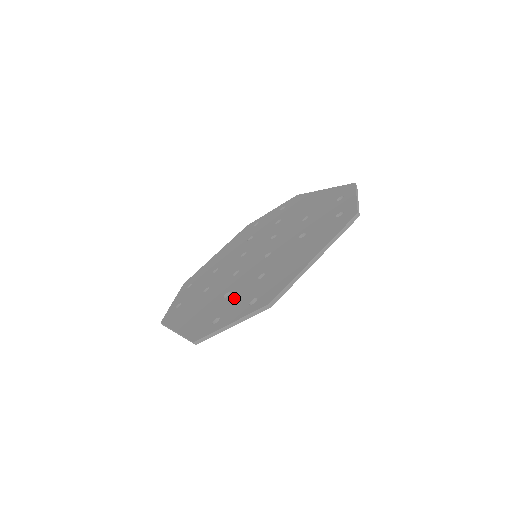
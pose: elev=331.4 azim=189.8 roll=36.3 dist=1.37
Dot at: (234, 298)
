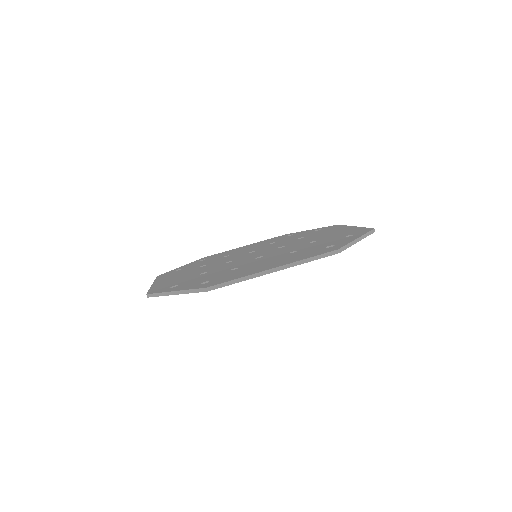
Dot at: (314, 246)
